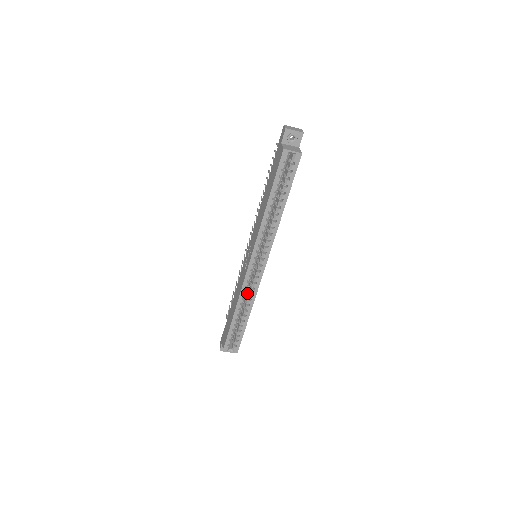
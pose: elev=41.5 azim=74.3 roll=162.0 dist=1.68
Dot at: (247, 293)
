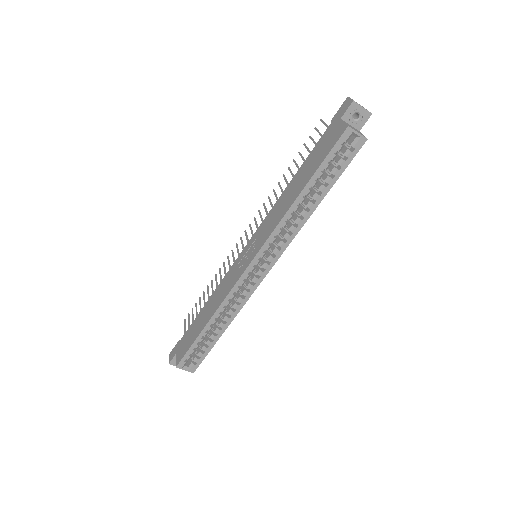
Dot at: occluded
